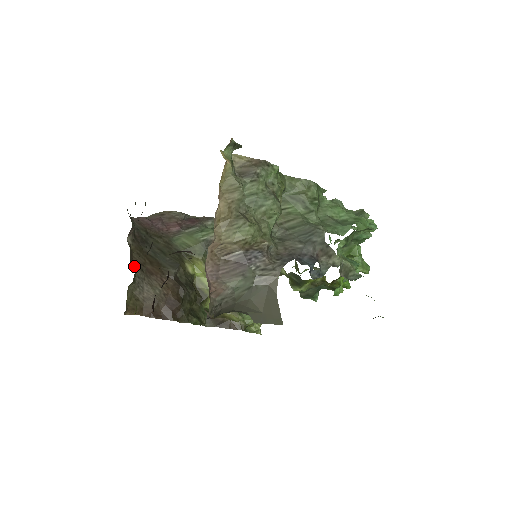
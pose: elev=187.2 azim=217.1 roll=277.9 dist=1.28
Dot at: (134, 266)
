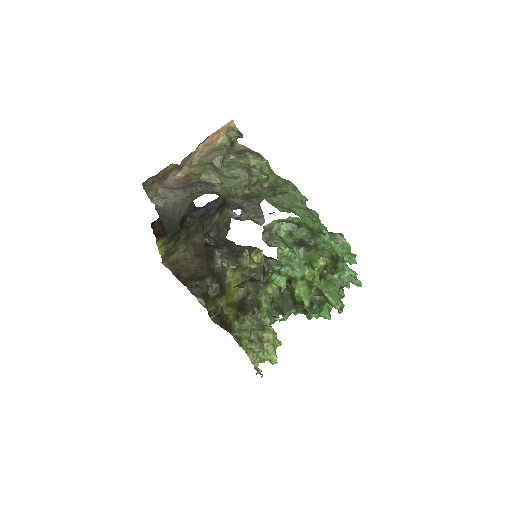
Dot at: (192, 245)
